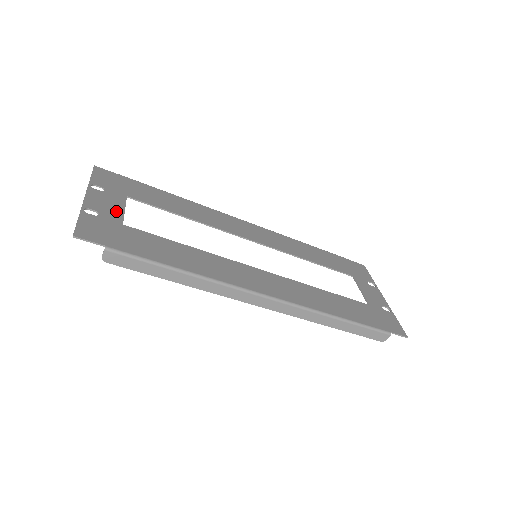
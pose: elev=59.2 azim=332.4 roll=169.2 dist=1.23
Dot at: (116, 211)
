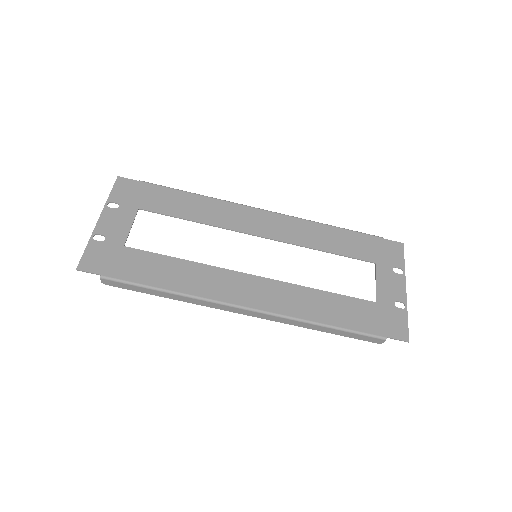
Dot at: (122, 231)
